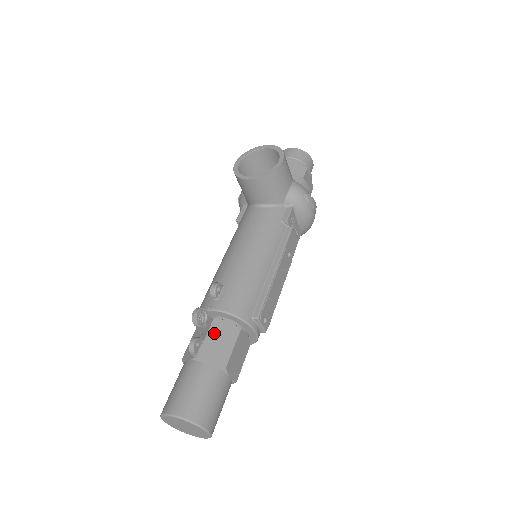
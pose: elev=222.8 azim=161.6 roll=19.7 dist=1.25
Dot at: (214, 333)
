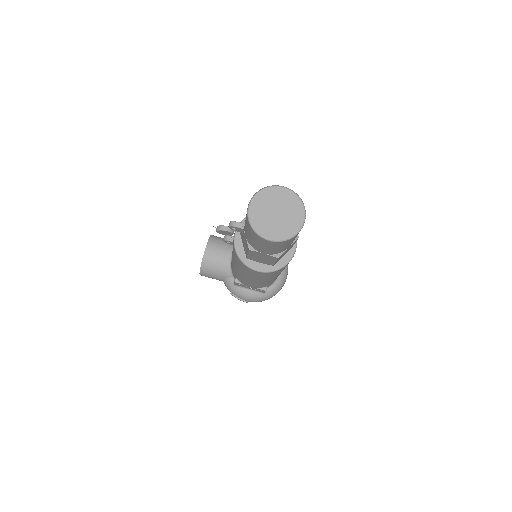
Dot at: occluded
